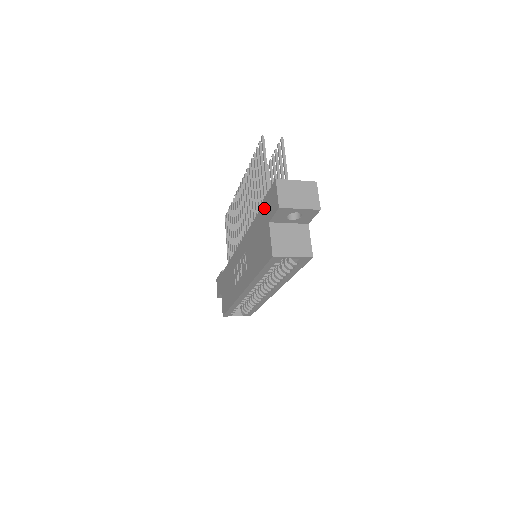
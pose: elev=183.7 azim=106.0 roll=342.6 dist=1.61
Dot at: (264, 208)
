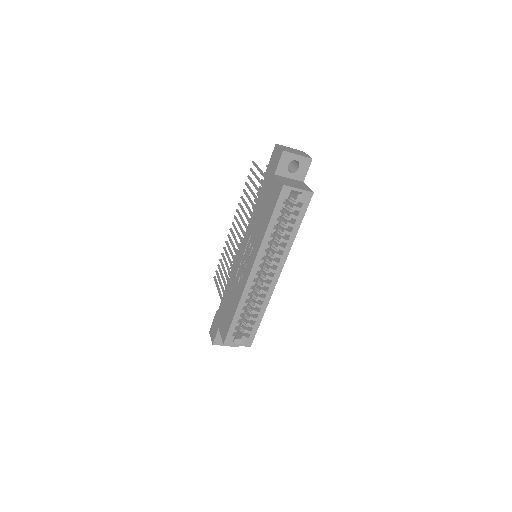
Dot at: (267, 176)
